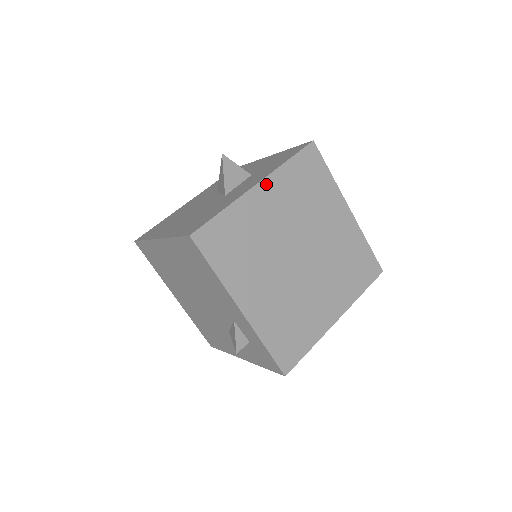
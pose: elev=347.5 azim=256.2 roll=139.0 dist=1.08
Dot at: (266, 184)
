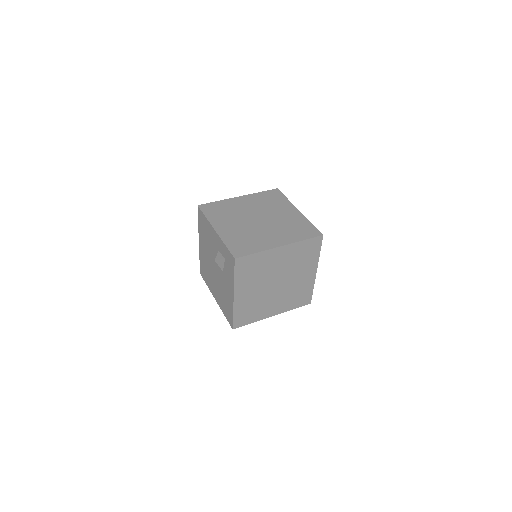
Dot at: (244, 197)
